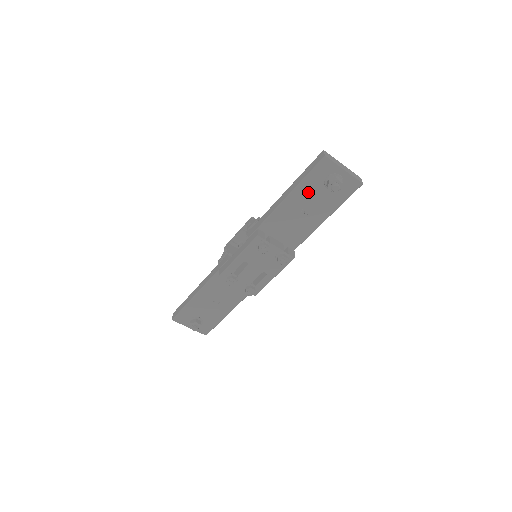
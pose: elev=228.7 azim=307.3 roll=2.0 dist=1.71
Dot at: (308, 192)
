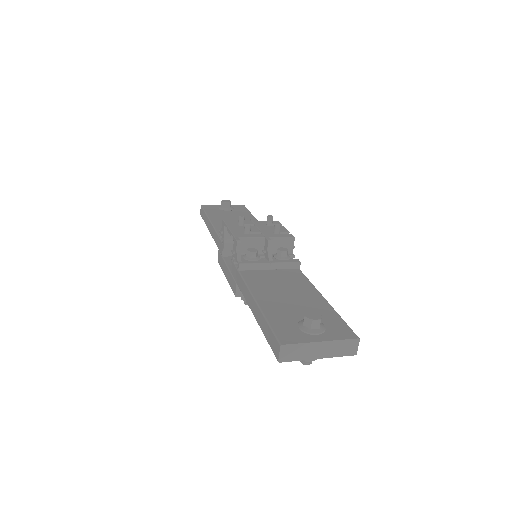
Dot at: occluded
